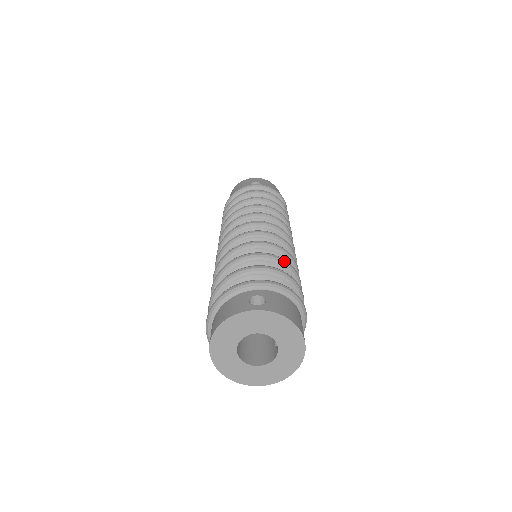
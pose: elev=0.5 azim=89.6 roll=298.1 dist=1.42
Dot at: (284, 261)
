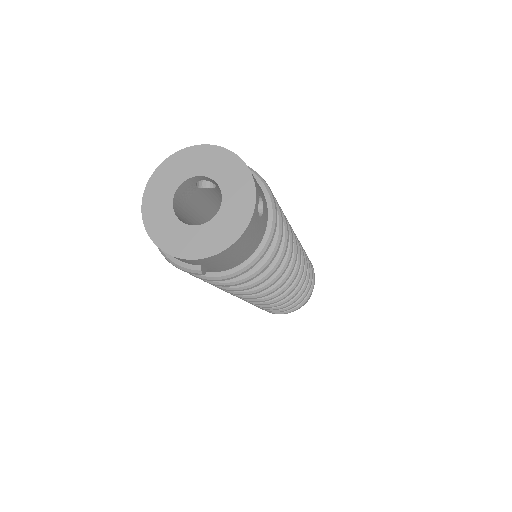
Dot at: occluded
